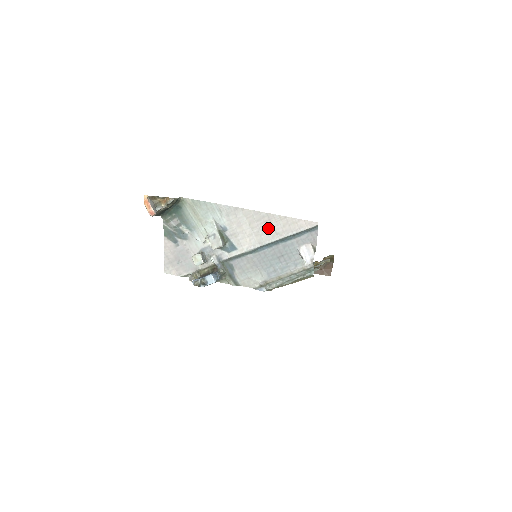
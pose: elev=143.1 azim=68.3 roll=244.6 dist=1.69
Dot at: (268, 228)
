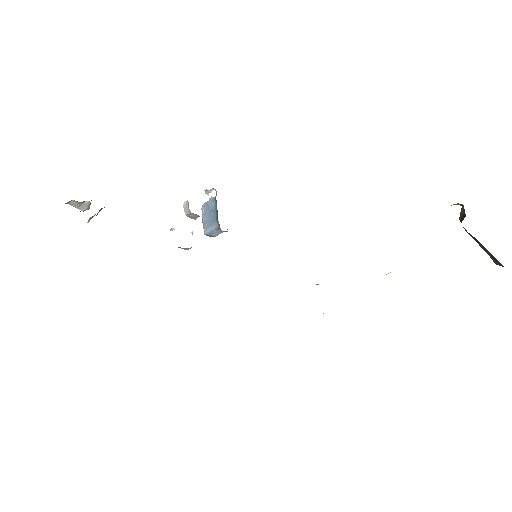
Dot at: occluded
